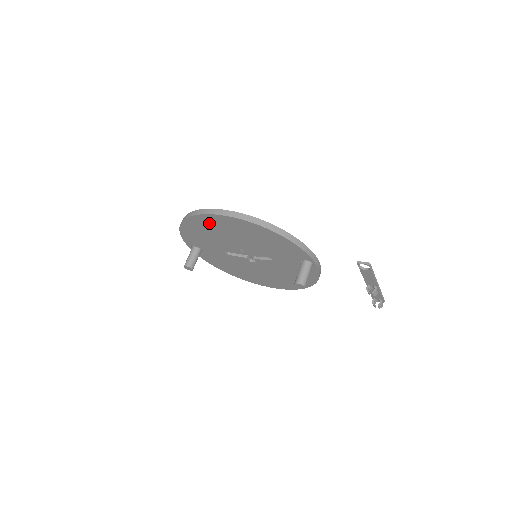
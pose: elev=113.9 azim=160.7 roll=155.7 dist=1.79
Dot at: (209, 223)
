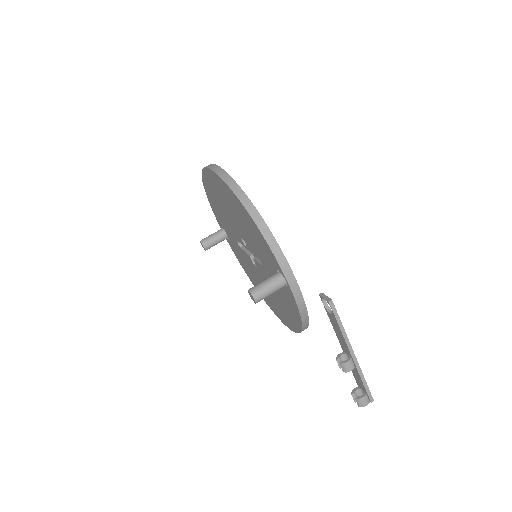
Dot at: (212, 185)
